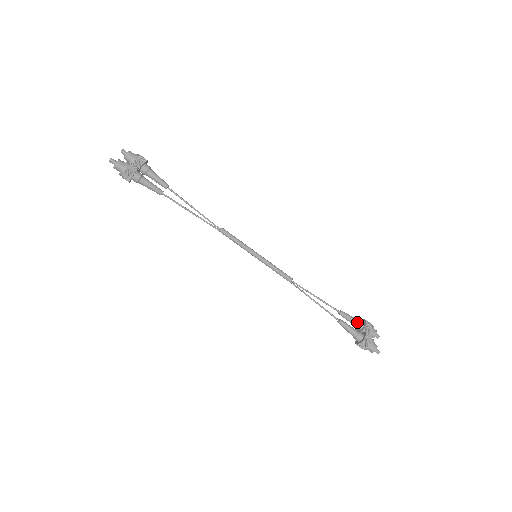
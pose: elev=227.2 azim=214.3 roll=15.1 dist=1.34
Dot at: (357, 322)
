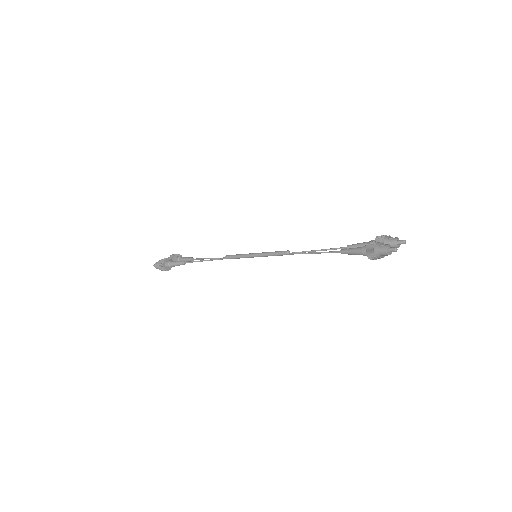
Dot at: occluded
